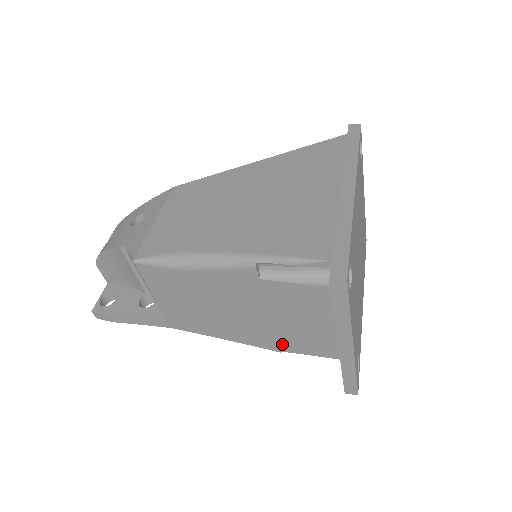
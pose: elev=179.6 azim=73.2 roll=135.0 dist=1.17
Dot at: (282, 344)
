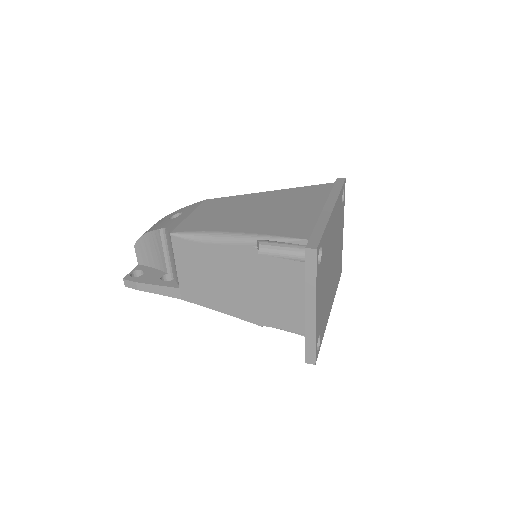
Dot at: (264, 318)
